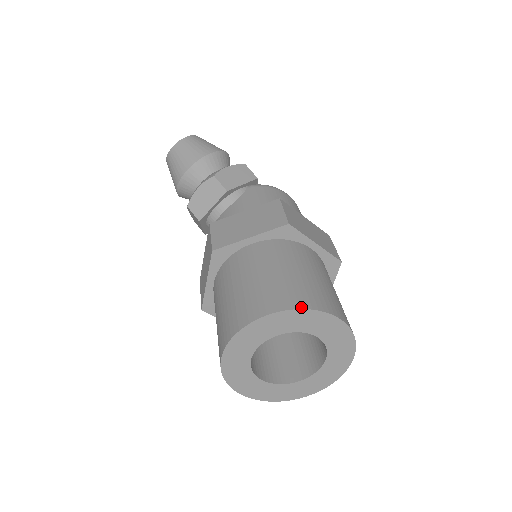
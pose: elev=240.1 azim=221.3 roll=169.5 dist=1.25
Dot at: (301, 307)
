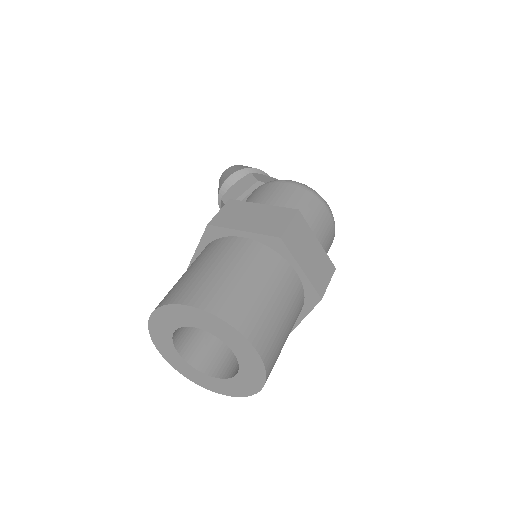
Dot at: (162, 305)
